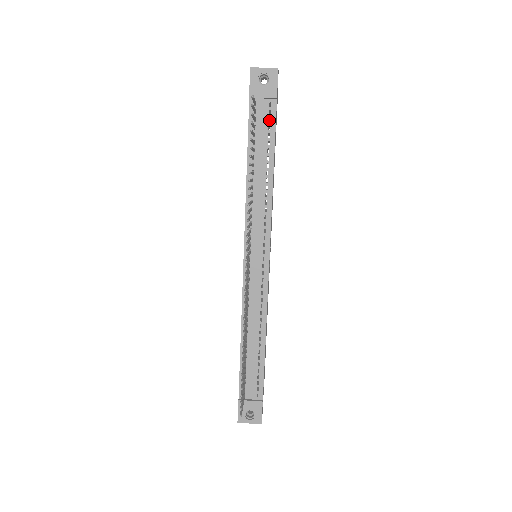
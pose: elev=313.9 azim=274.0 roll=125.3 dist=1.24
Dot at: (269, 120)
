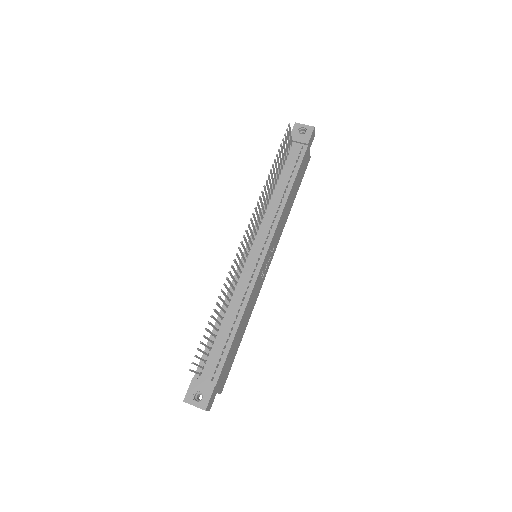
Dot at: occluded
